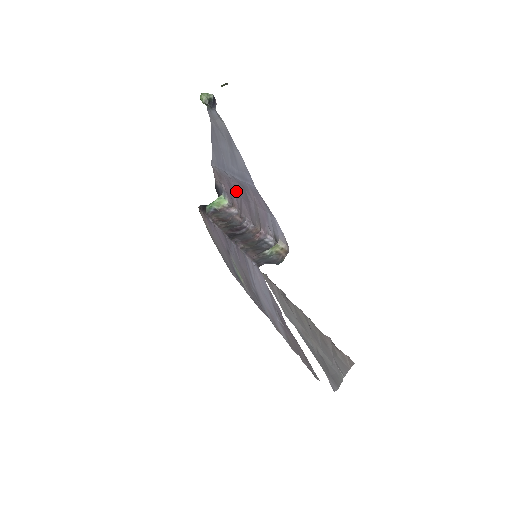
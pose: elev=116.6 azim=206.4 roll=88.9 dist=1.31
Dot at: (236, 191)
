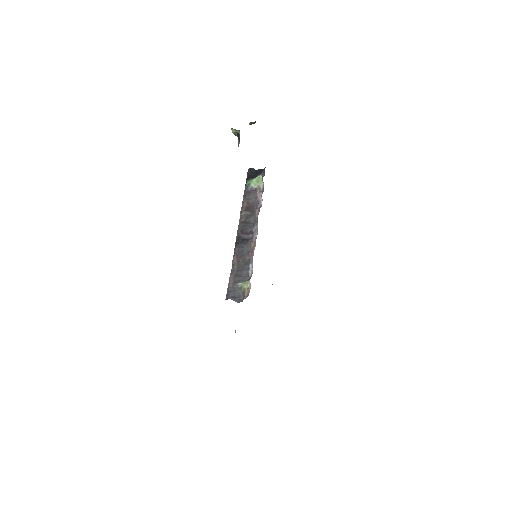
Dot at: occluded
